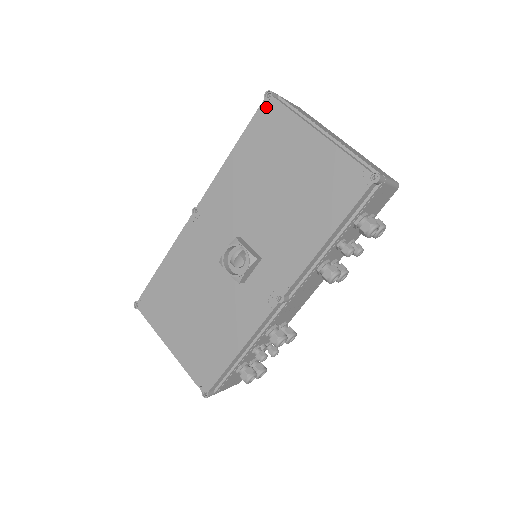
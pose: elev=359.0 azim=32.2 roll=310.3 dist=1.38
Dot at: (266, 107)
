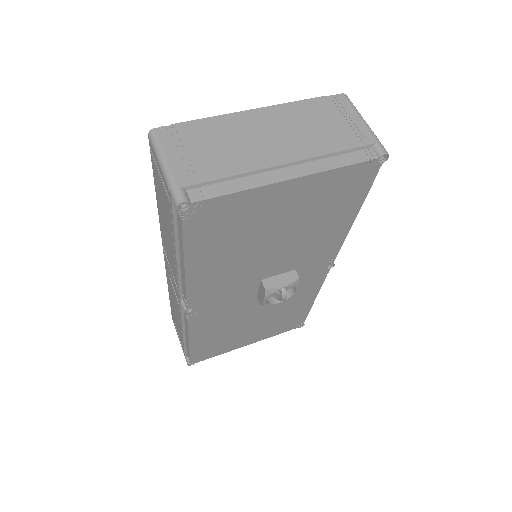
Dot at: (193, 216)
